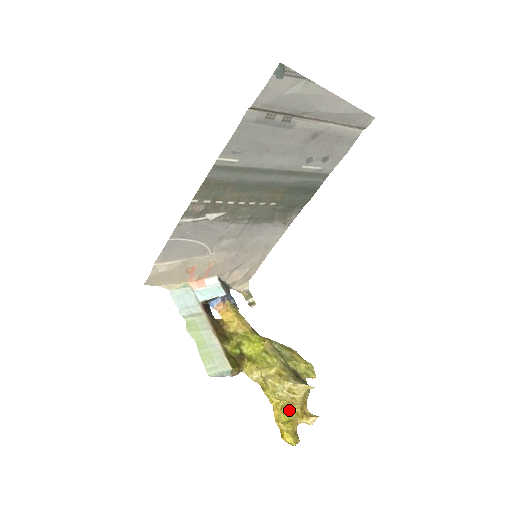
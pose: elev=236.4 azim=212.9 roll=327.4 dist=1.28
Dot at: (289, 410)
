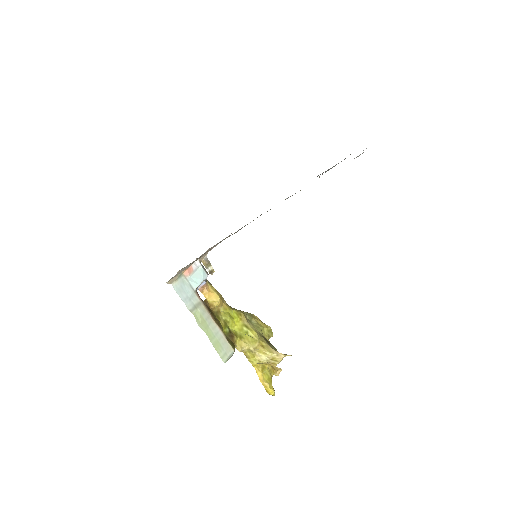
Dot at: (266, 370)
